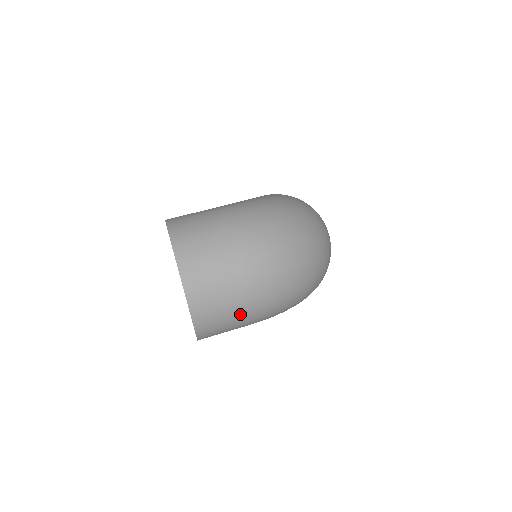
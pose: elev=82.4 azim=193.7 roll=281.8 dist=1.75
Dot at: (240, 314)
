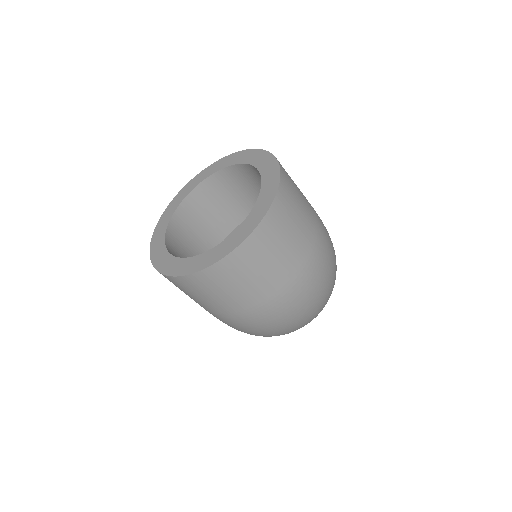
Dot at: (233, 305)
